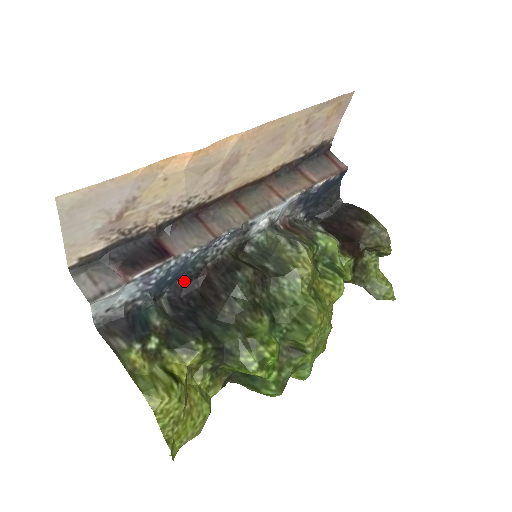
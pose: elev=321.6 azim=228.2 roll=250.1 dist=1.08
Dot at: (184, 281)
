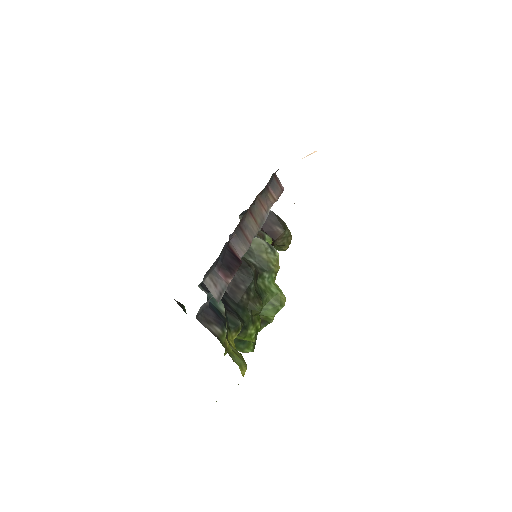
Dot at: occluded
